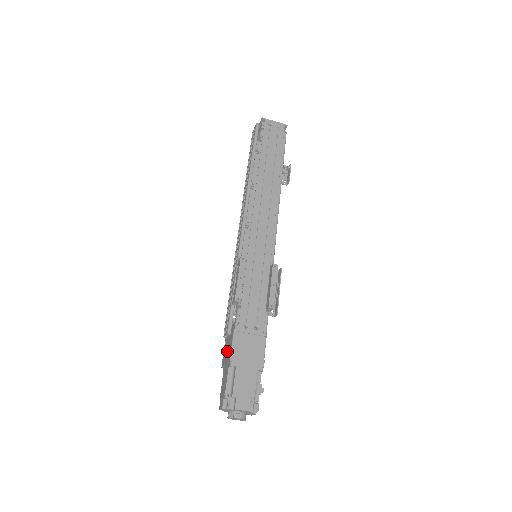
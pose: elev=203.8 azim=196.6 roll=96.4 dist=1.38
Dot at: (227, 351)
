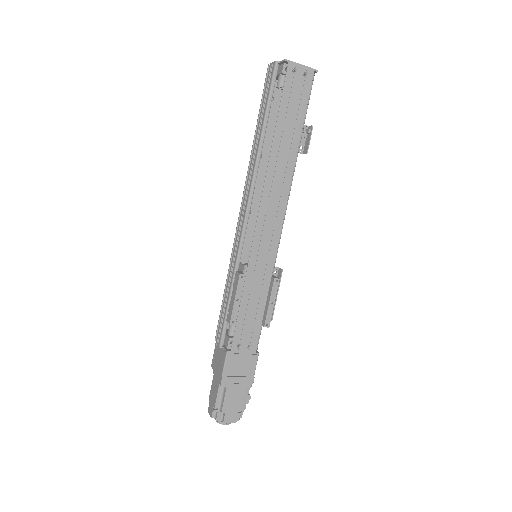
Dot at: (218, 362)
